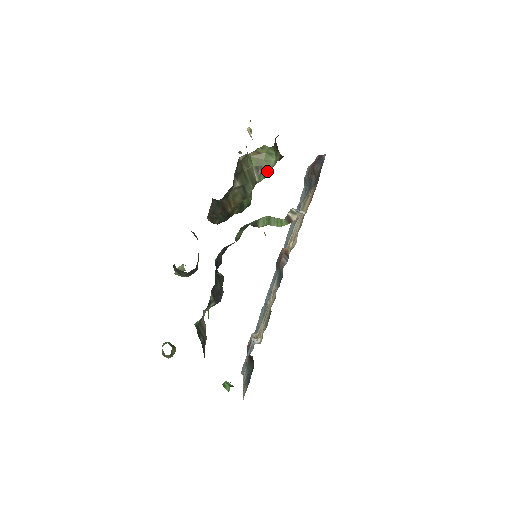
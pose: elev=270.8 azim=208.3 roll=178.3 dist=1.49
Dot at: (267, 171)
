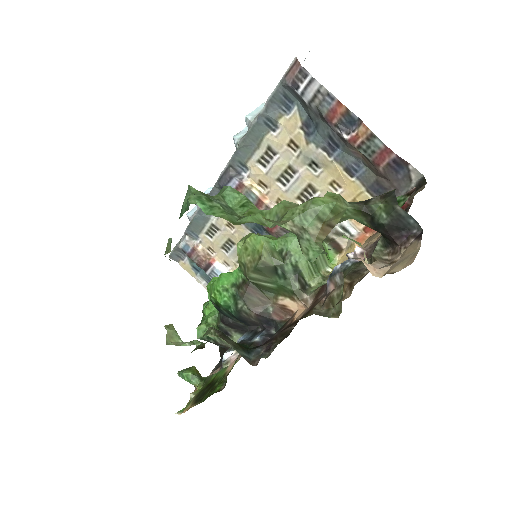
Dot at: occluded
